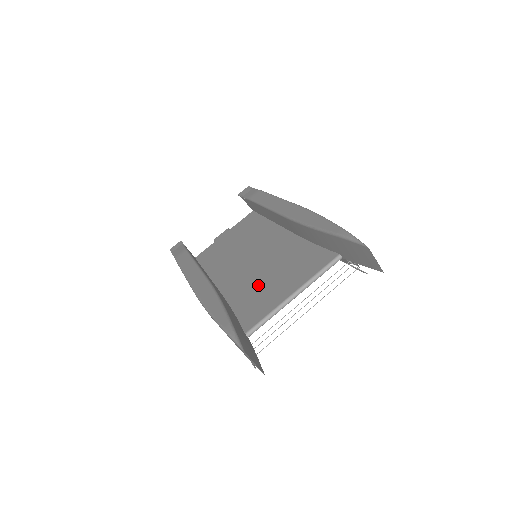
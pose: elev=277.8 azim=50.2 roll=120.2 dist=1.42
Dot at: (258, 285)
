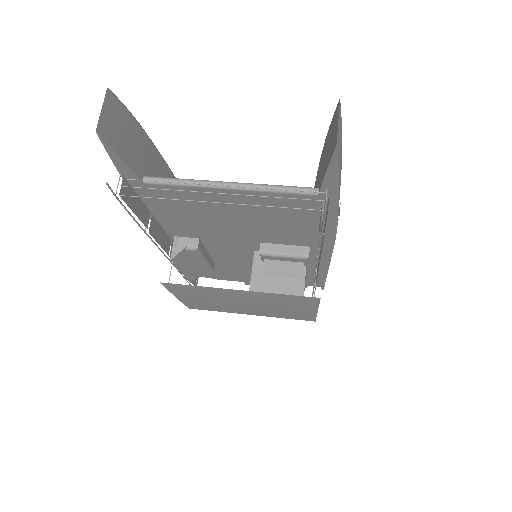
Dot at: occluded
